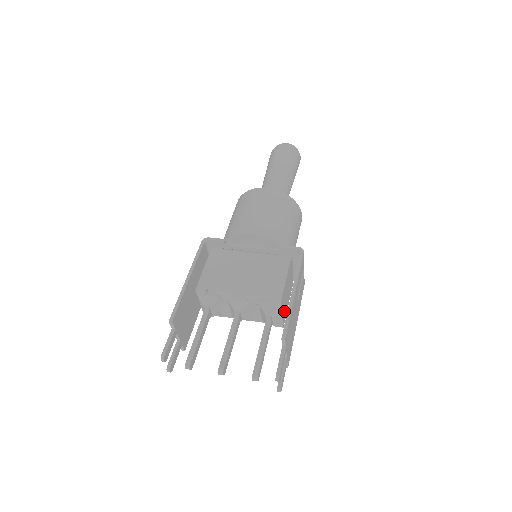
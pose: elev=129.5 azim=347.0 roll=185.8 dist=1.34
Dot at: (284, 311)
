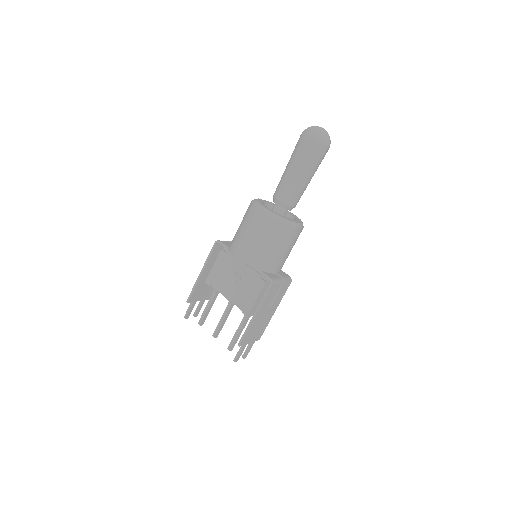
Dot at: occluded
